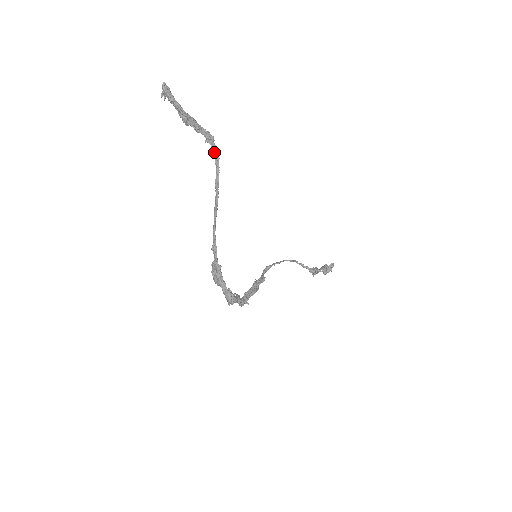
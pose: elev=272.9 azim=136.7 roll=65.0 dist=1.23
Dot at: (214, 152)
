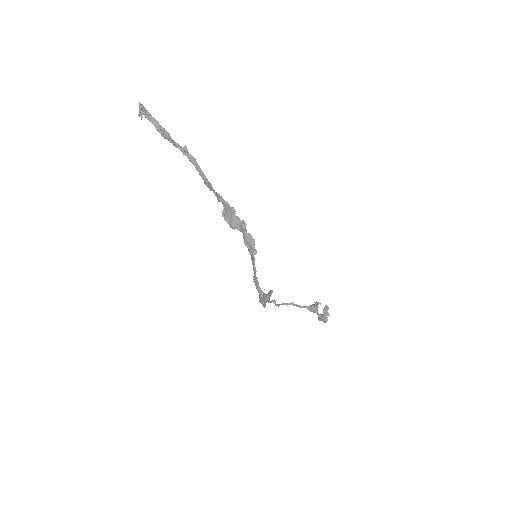
Dot at: (190, 159)
